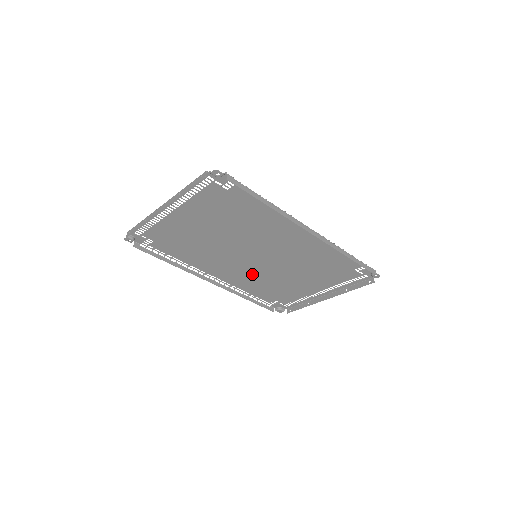
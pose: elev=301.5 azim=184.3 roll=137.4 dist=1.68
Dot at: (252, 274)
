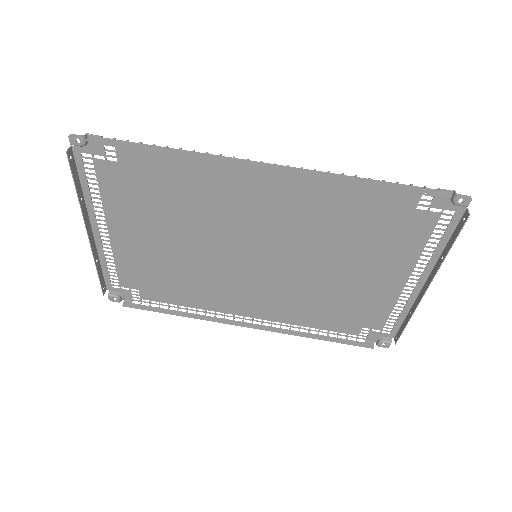
Dot at: (285, 292)
